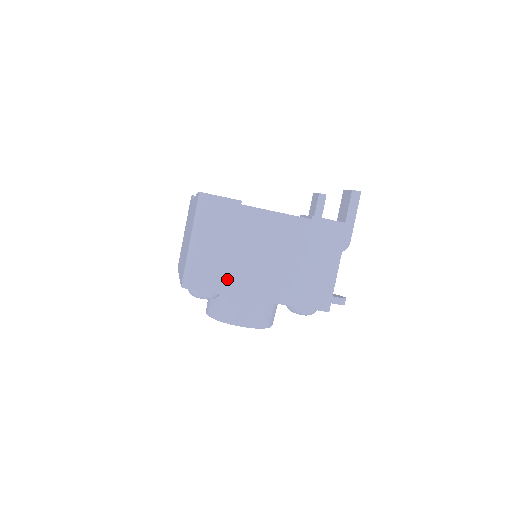
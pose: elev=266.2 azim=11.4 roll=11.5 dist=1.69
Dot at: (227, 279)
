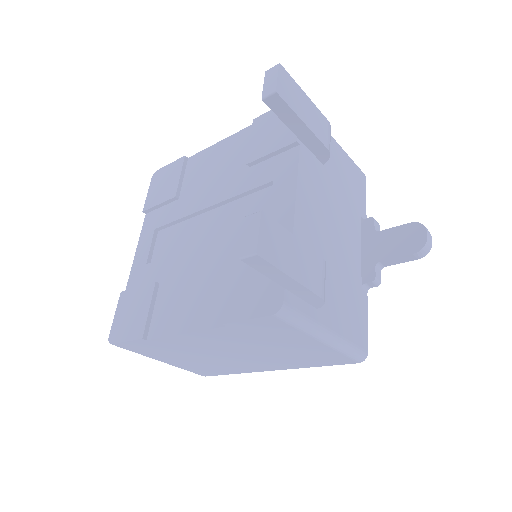
Dot at: (223, 369)
